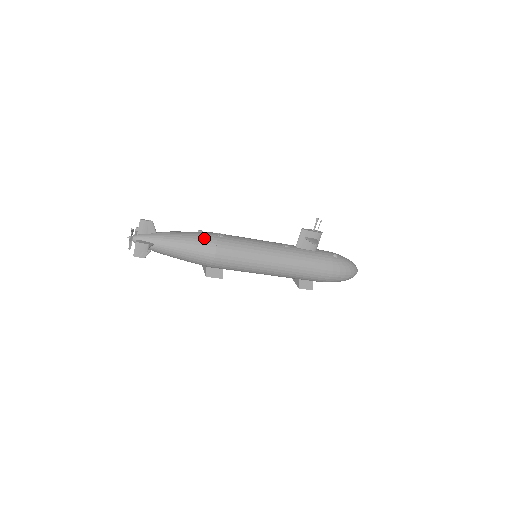
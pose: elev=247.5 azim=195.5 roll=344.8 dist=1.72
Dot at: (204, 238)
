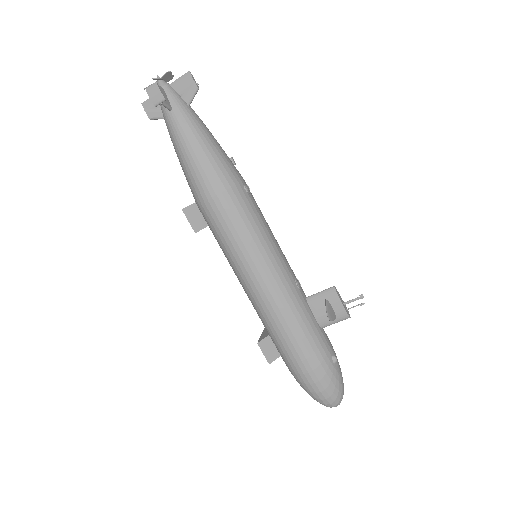
Dot at: (227, 167)
